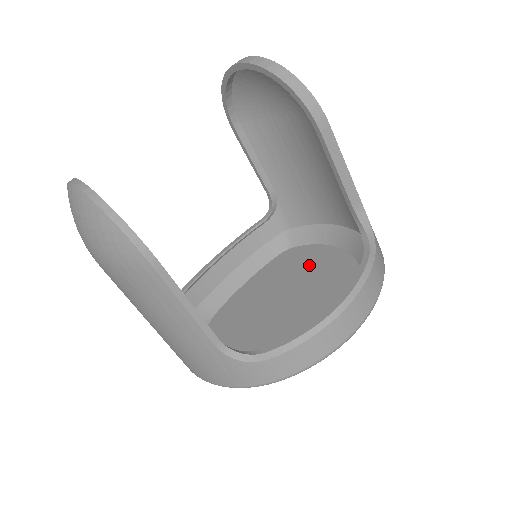
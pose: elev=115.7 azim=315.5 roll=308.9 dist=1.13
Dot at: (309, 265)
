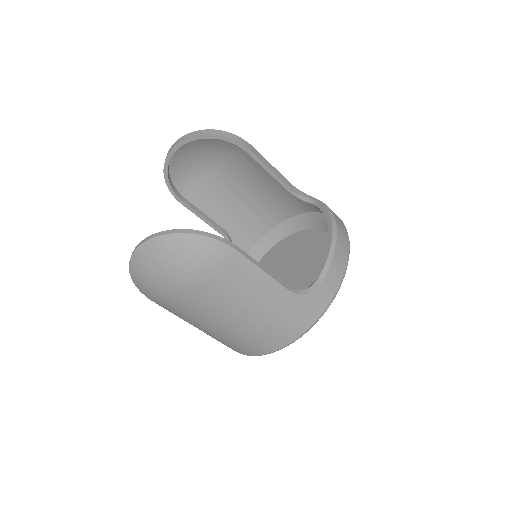
Dot at: (282, 256)
